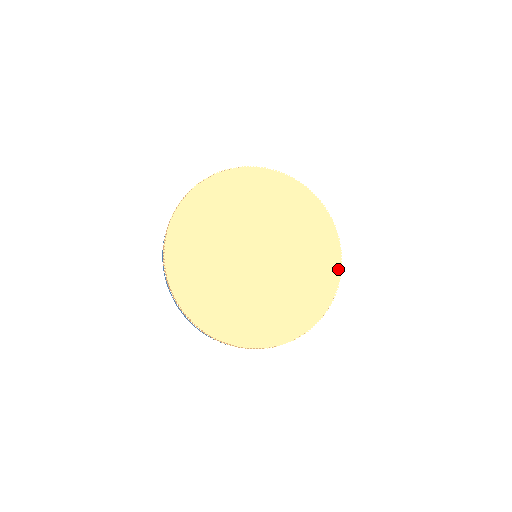
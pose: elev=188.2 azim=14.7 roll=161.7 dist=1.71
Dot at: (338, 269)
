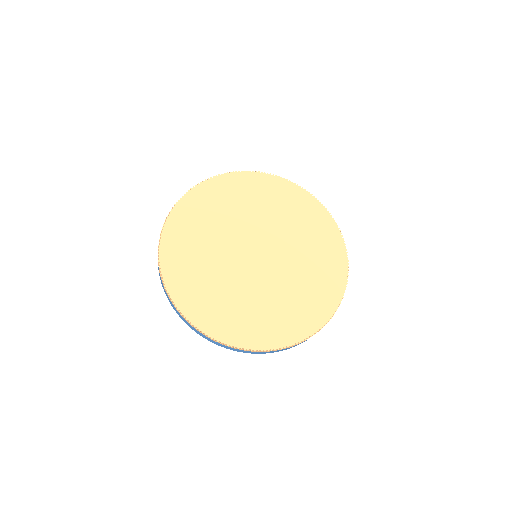
Dot at: (343, 285)
